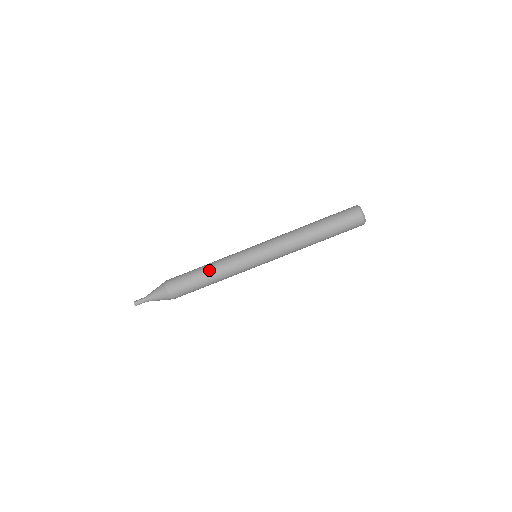
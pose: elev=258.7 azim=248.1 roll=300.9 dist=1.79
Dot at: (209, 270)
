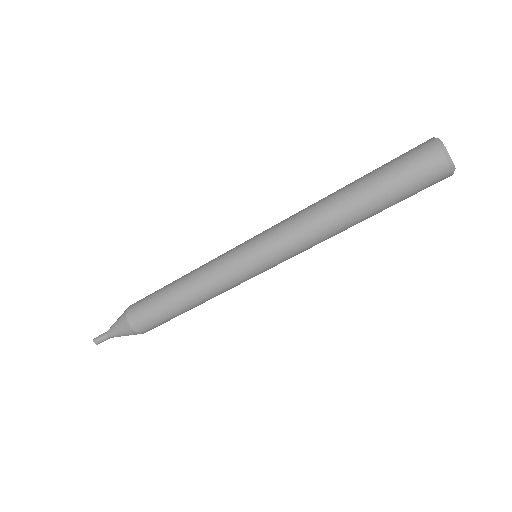
Dot at: (193, 304)
